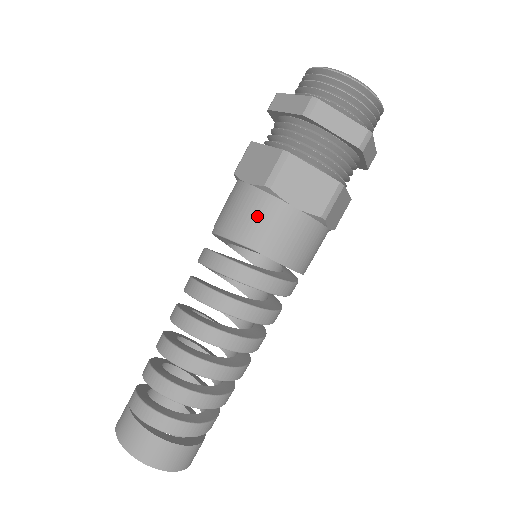
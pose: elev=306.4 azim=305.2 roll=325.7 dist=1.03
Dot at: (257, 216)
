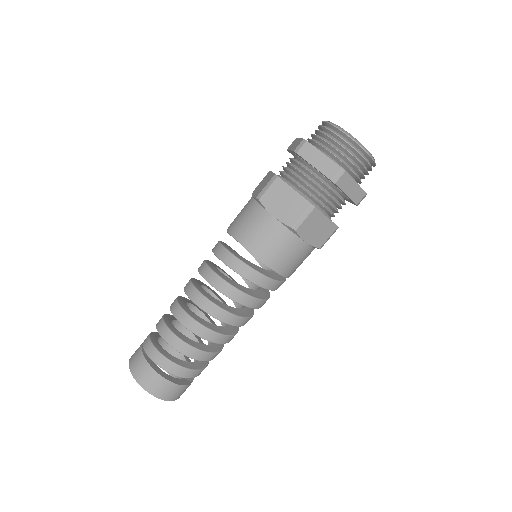
Dot at: (248, 219)
